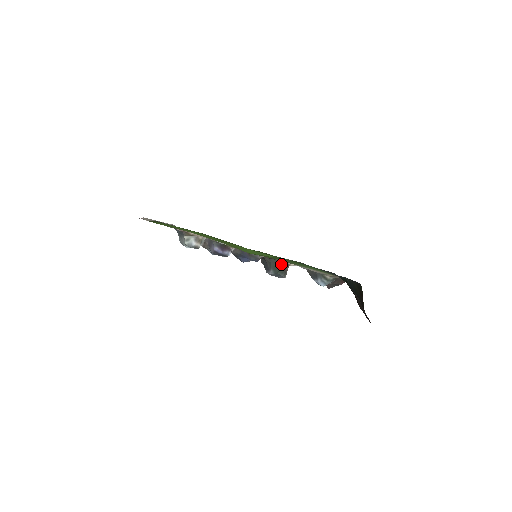
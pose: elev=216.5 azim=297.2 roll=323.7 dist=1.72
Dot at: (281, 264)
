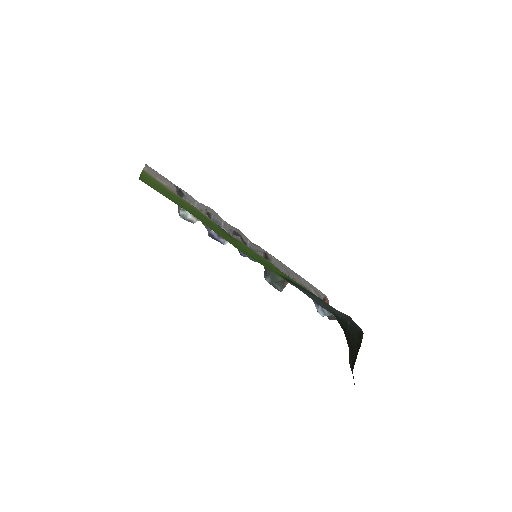
Dot at: occluded
